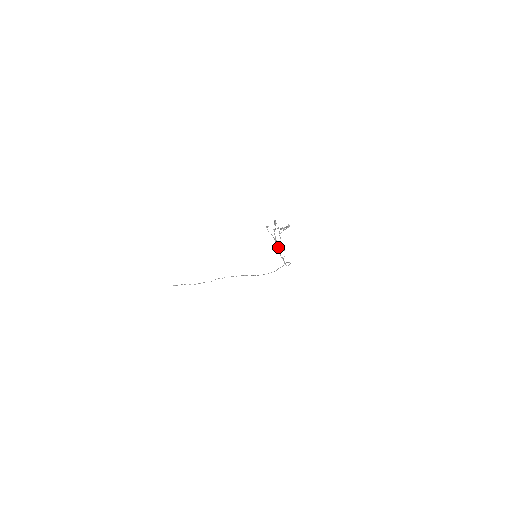
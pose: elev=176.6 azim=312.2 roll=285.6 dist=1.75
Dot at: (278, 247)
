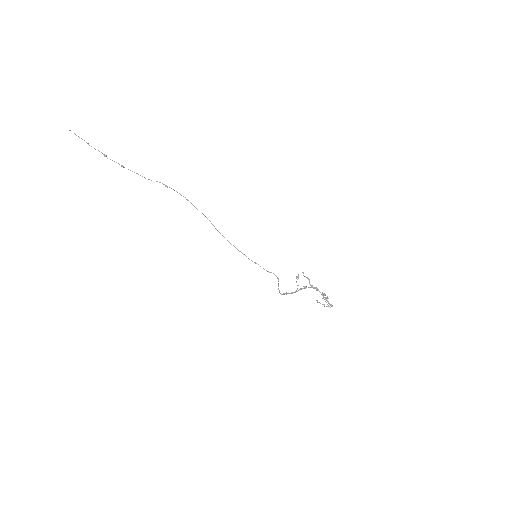
Dot at: occluded
